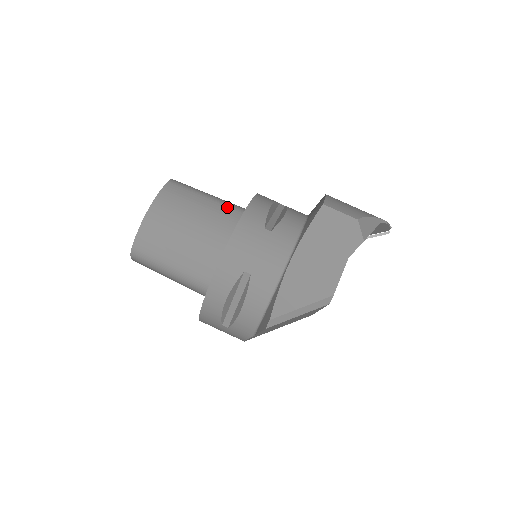
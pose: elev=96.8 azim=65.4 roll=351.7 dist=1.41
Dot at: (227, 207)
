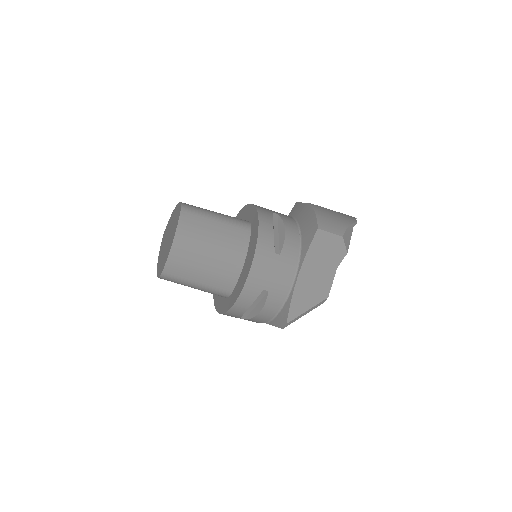
Dot at: (235, 227)
